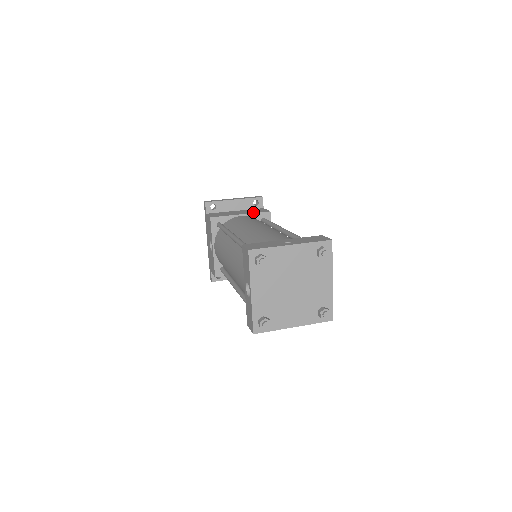
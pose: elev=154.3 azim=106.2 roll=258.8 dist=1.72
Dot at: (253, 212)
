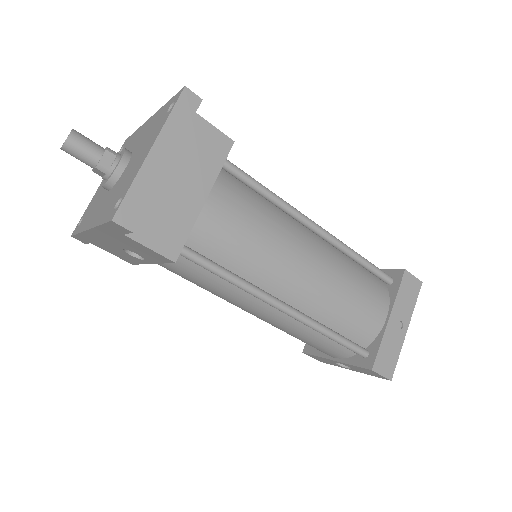
Dot at: (214, 169)
